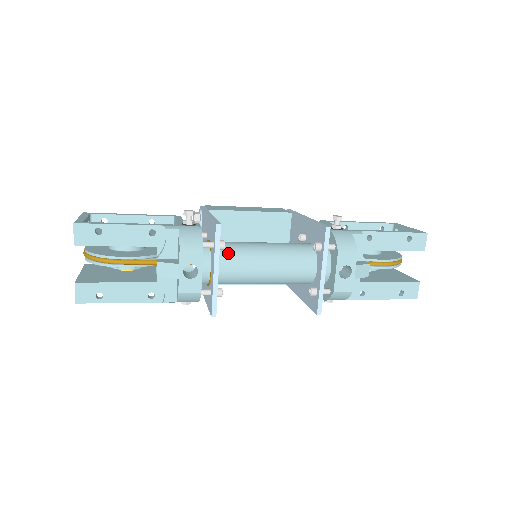
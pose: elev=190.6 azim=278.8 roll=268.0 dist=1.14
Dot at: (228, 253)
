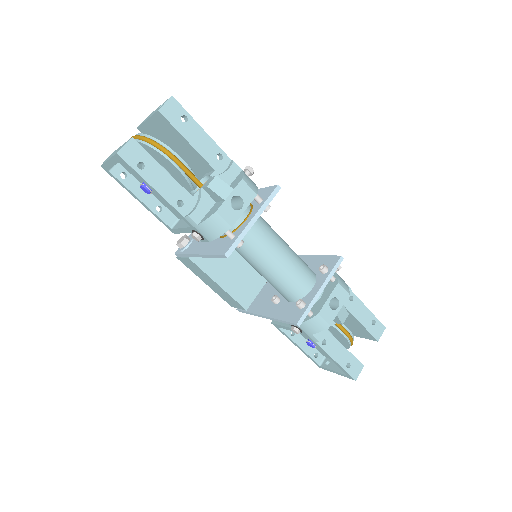
Dot at: (262, 220)
